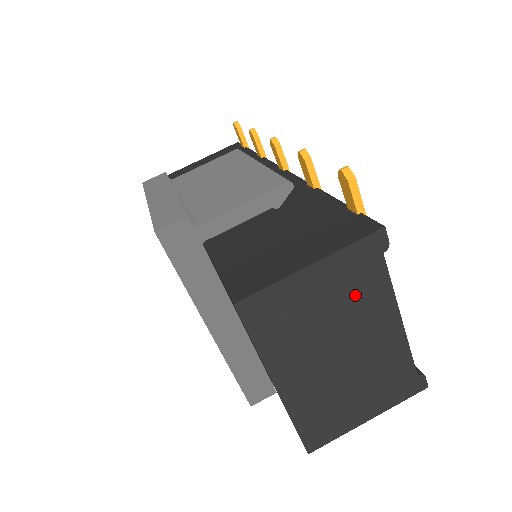
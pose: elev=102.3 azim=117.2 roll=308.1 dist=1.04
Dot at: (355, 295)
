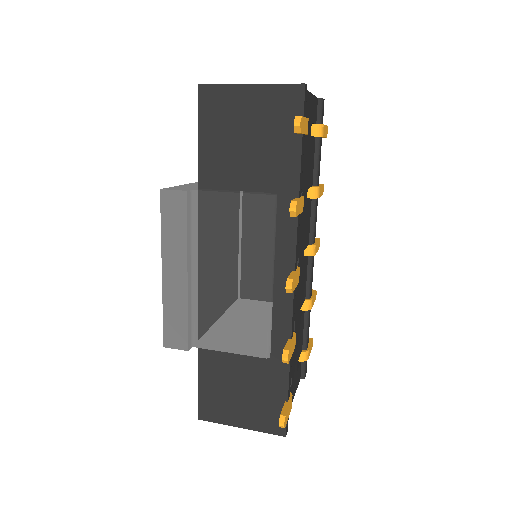
Dot at: occluded
